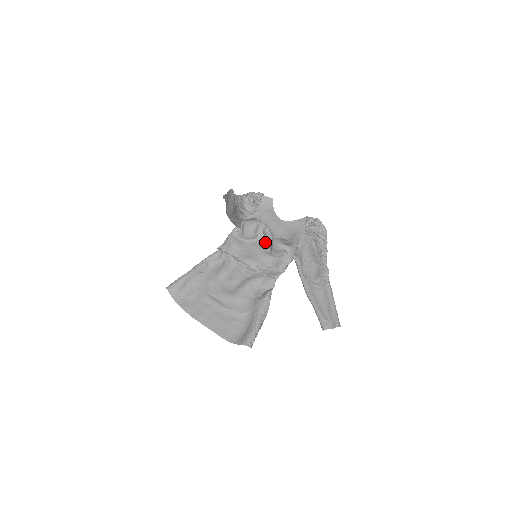
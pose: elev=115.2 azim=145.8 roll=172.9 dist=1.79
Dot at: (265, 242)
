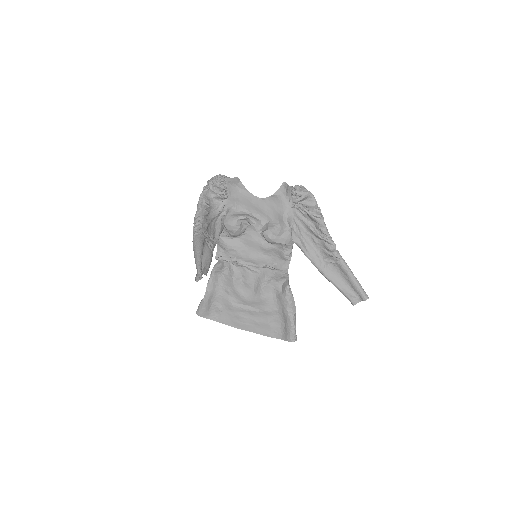
Dot at: occluded
